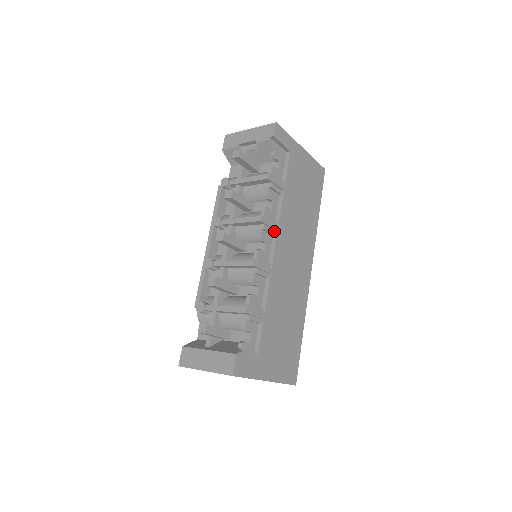
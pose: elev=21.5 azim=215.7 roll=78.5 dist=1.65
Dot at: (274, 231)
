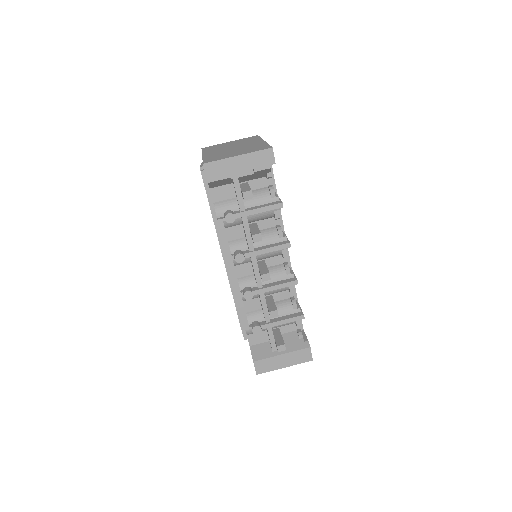
Dot at: occluded
